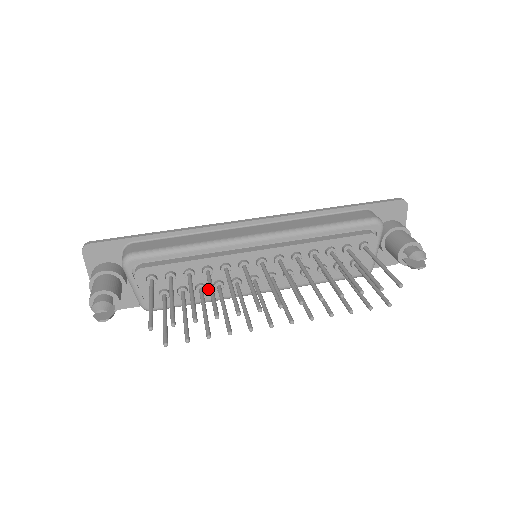
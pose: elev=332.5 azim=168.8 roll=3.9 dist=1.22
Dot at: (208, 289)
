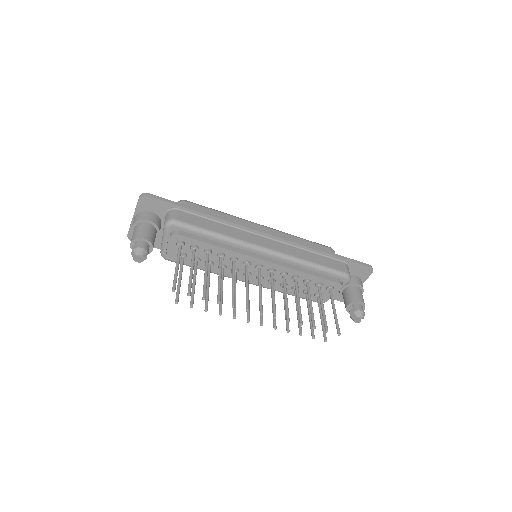
Dot at: (214, 266)
